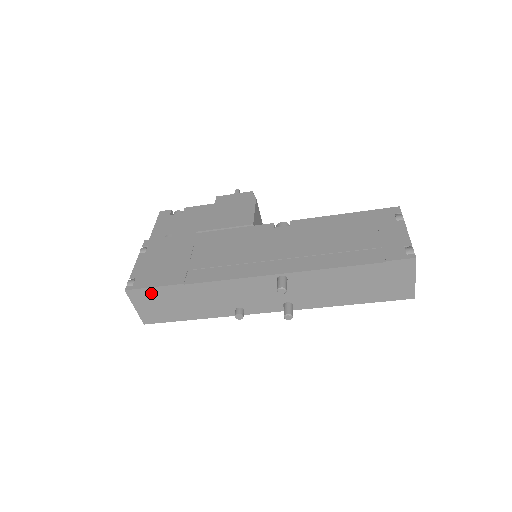
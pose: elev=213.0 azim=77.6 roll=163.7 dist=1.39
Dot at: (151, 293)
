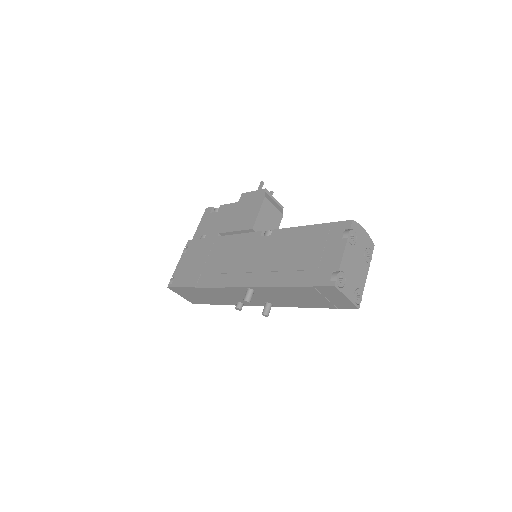
Dot at: (182, 290)
